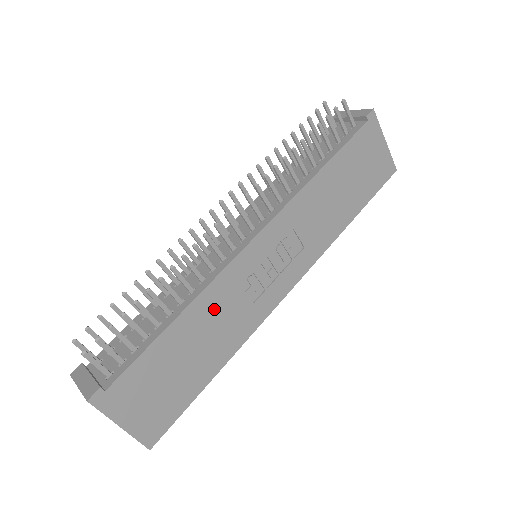
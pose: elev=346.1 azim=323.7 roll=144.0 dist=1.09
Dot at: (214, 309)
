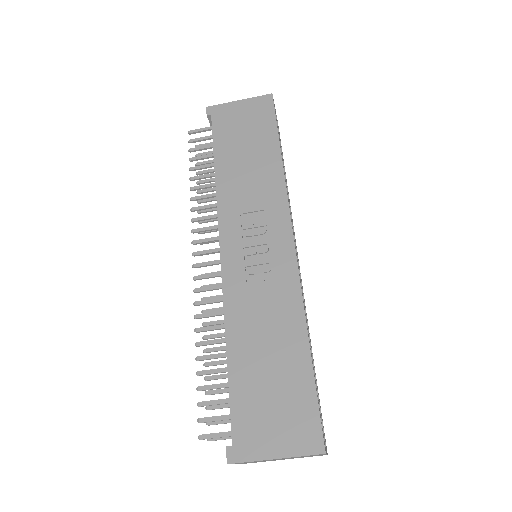
Dot at: (248, 316)
